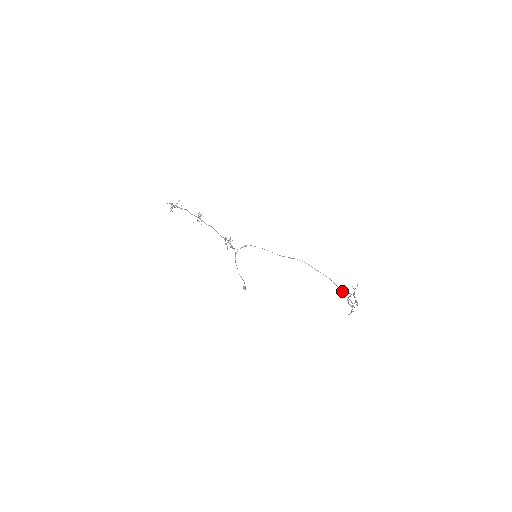
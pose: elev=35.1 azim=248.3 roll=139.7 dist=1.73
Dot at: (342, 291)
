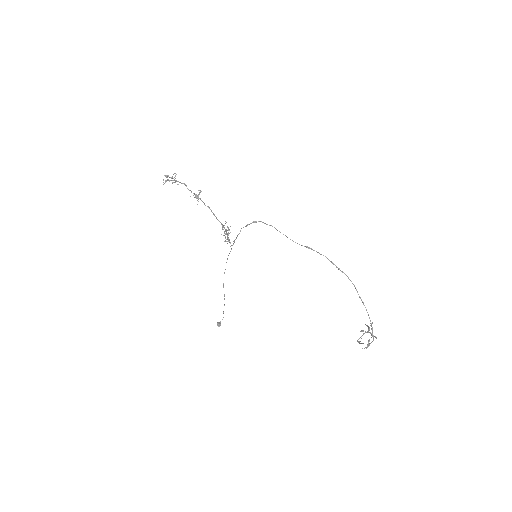
Dot at: (364, 305)
